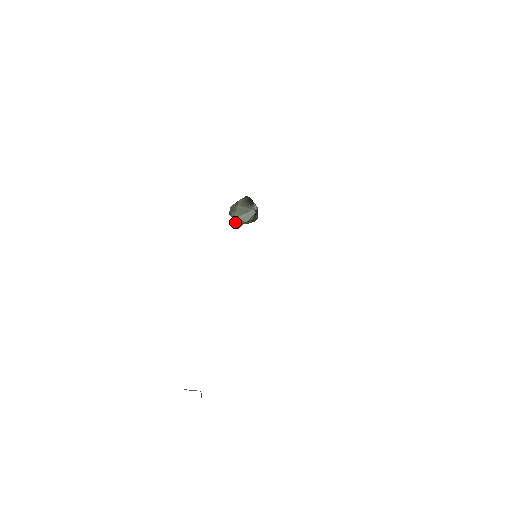
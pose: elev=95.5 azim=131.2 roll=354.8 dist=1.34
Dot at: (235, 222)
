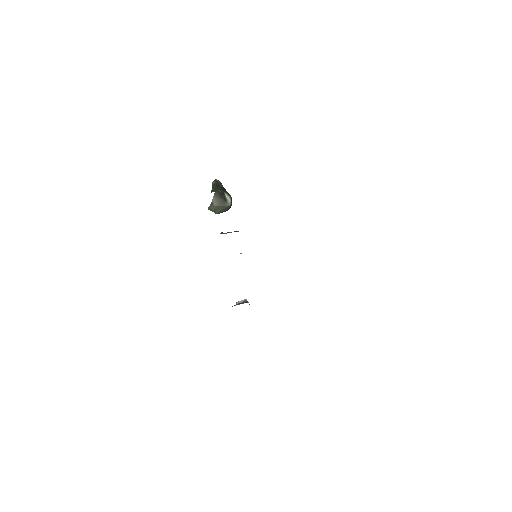
Dot at: occluded
